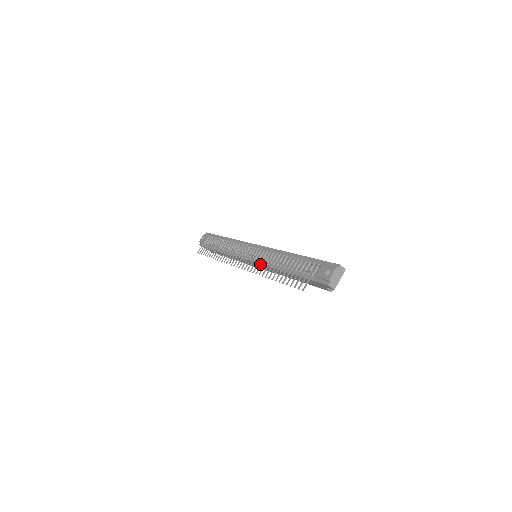
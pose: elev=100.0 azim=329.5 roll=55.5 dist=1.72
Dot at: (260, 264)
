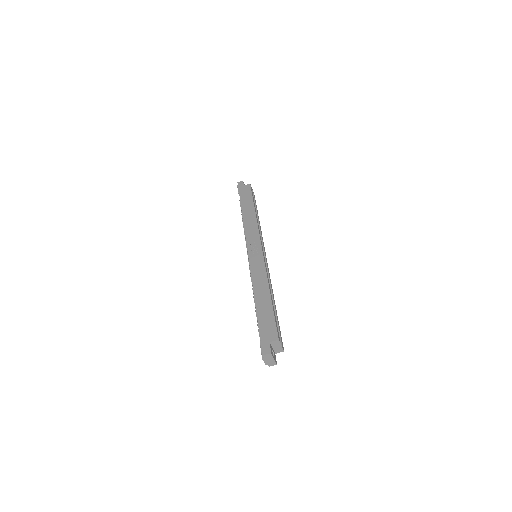
Dot at: occluded
